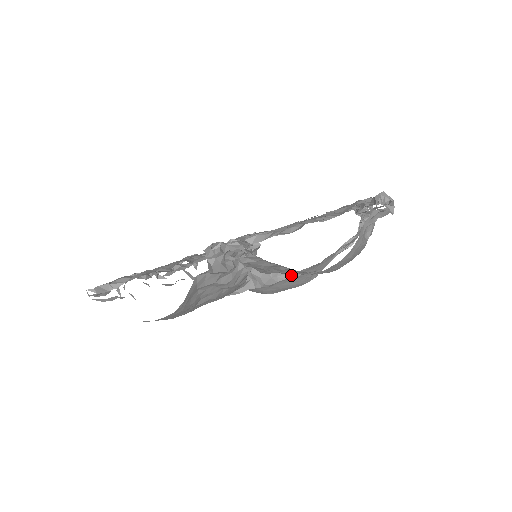
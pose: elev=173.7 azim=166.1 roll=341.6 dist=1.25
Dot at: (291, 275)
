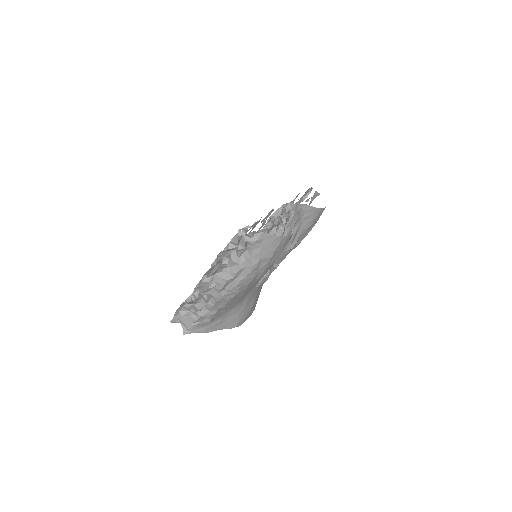
Dot at: (274, 267)
